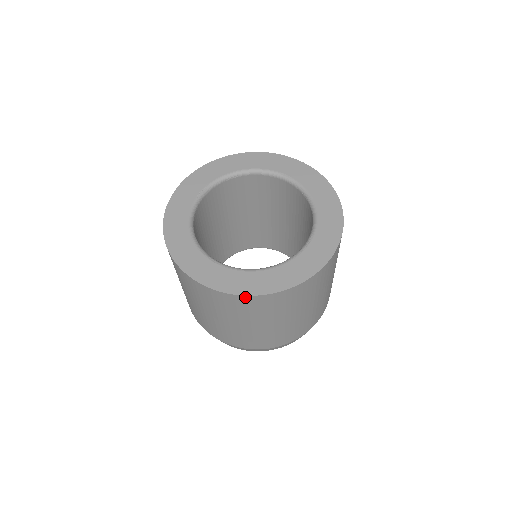
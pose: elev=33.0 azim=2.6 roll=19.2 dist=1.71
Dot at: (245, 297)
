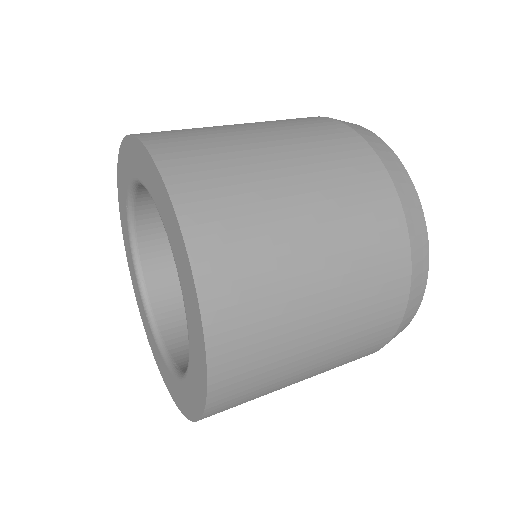
Dot at: occluded
